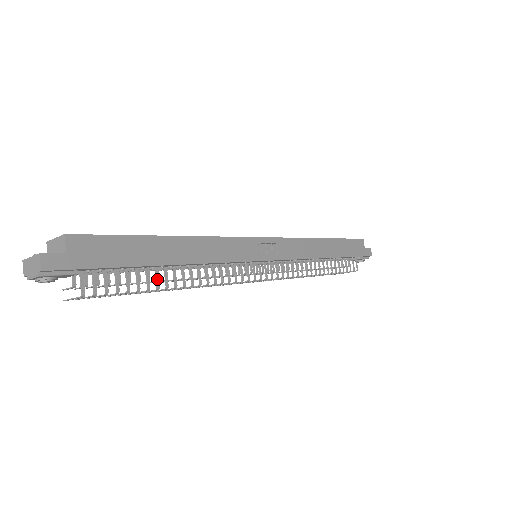
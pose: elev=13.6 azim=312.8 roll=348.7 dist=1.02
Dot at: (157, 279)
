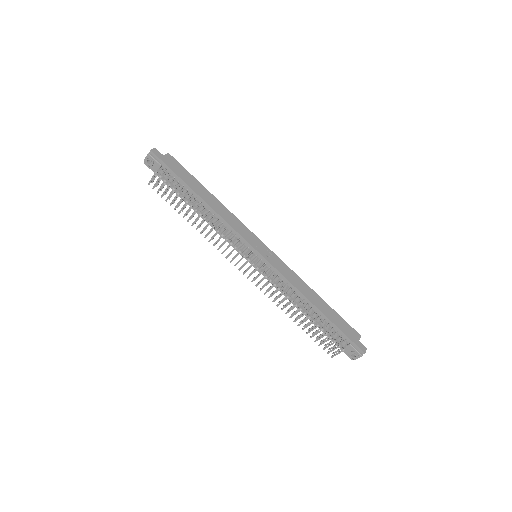
Dot at: (190, 199)
